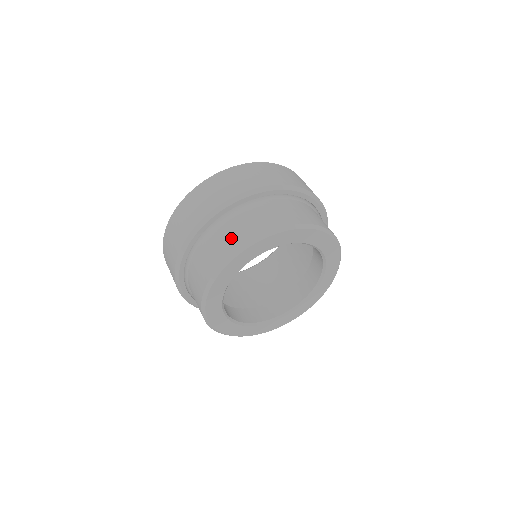
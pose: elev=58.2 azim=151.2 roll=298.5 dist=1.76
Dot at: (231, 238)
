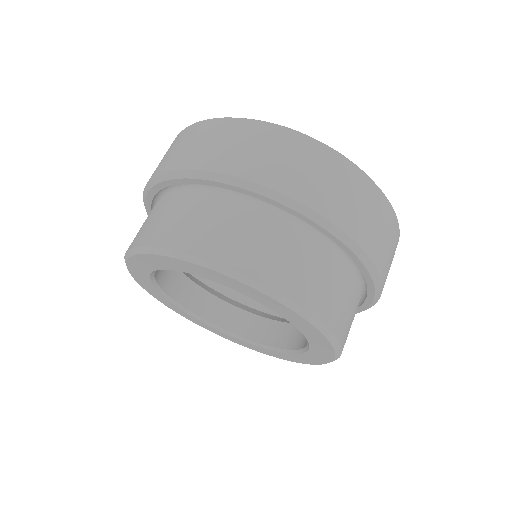
Dot at: occluded
